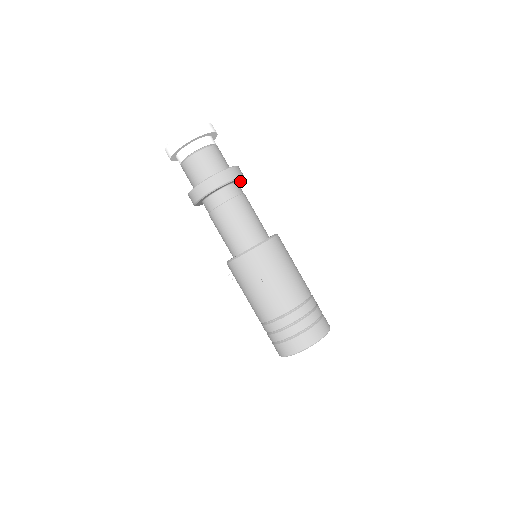
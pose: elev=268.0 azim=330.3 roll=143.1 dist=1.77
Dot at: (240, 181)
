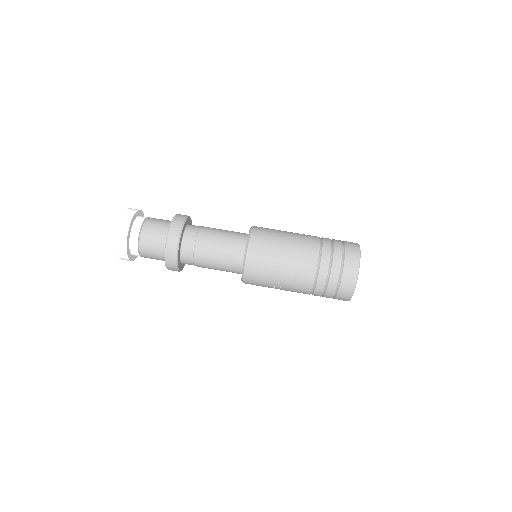
Dot at: (186, 221)
